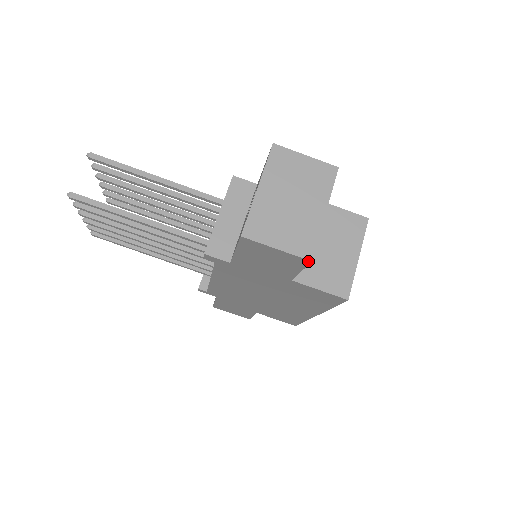
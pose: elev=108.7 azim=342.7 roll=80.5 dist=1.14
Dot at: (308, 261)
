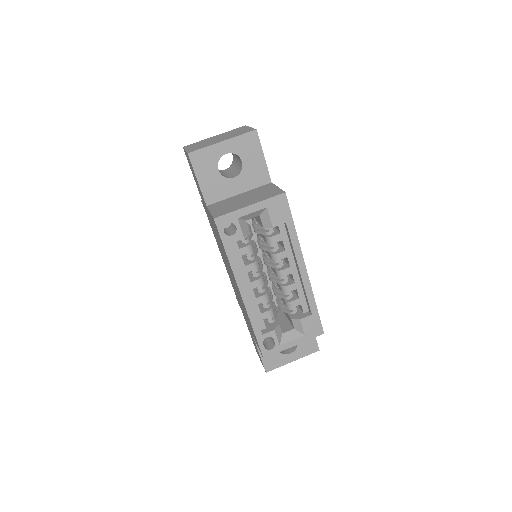
Dot at: (188, 155)
